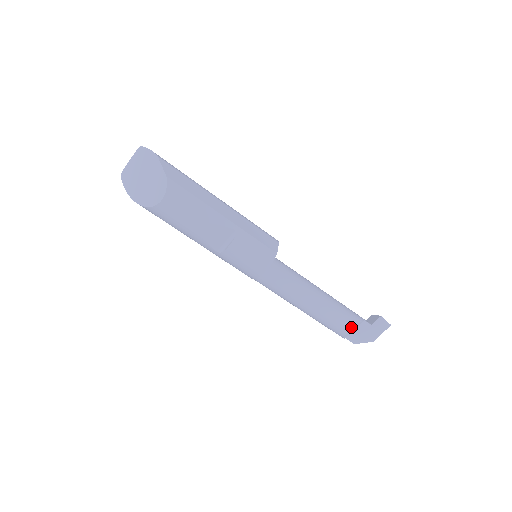
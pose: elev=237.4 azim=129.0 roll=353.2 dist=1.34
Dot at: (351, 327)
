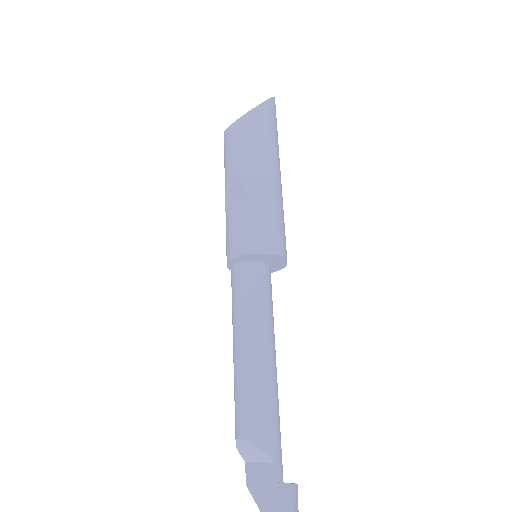
Dot at: (246, 436)
